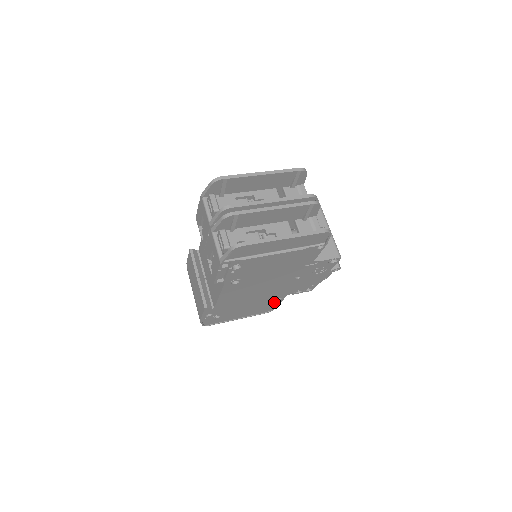
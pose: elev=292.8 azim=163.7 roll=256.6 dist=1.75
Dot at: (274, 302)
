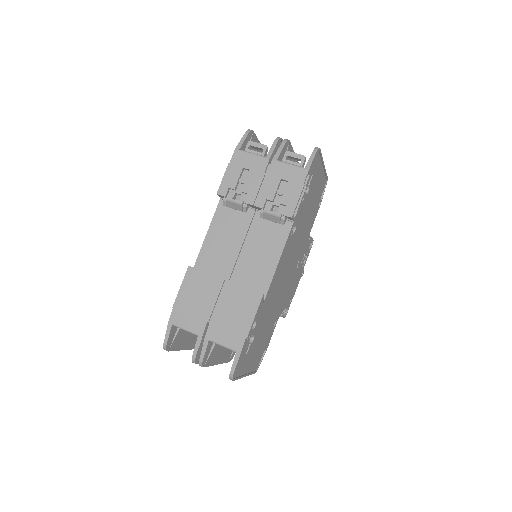
Dot at: (270, 333)
